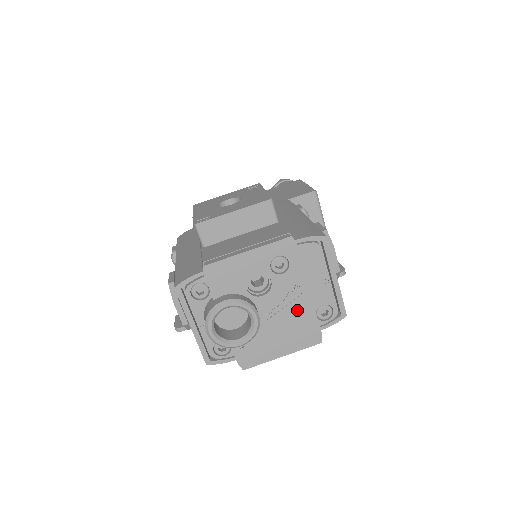
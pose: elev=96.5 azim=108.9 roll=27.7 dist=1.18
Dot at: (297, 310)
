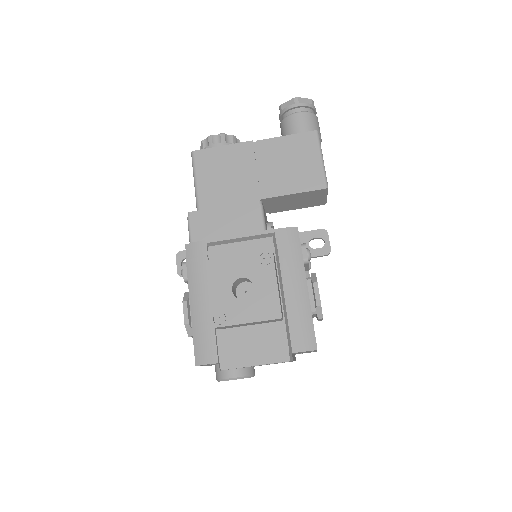
Dot at: occluded
